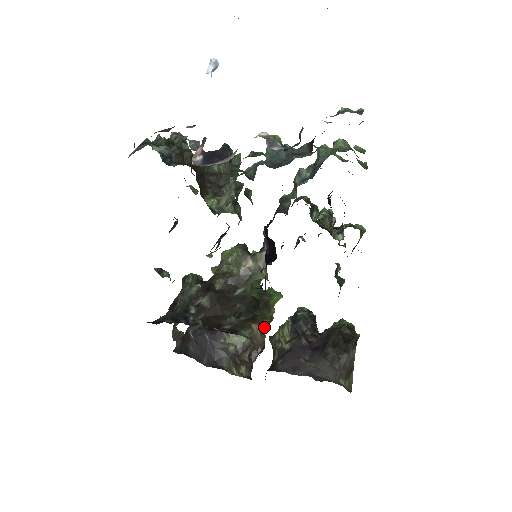
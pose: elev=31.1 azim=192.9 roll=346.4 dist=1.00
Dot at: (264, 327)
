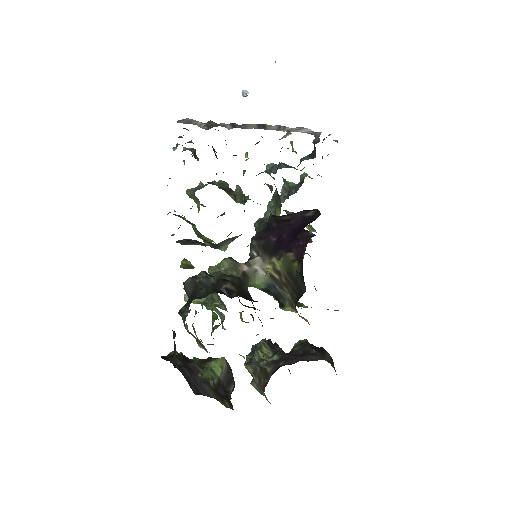
Dot at: occluded
